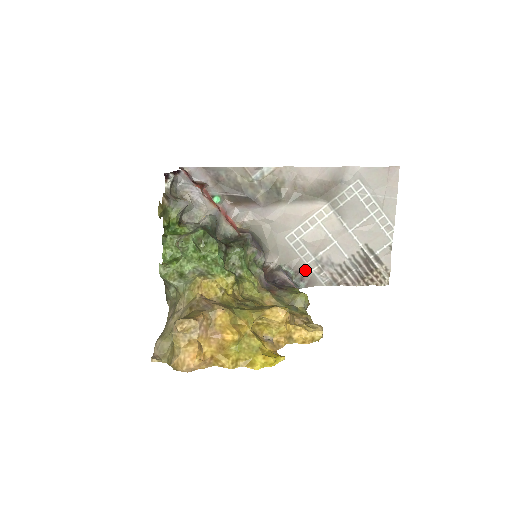
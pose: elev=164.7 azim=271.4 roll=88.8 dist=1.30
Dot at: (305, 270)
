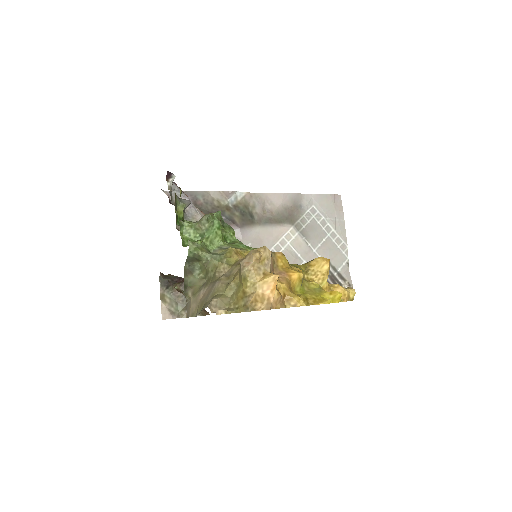
Dot at: occluded
